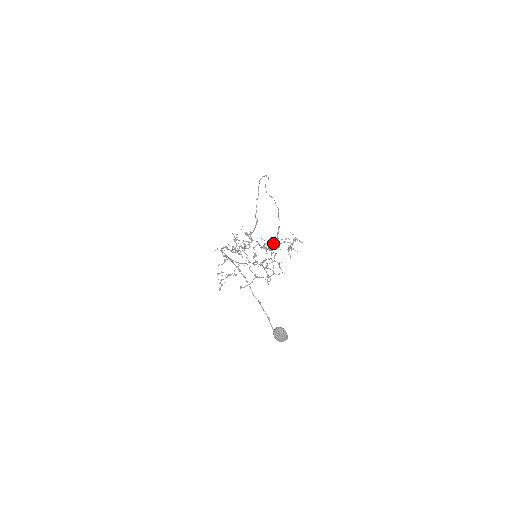
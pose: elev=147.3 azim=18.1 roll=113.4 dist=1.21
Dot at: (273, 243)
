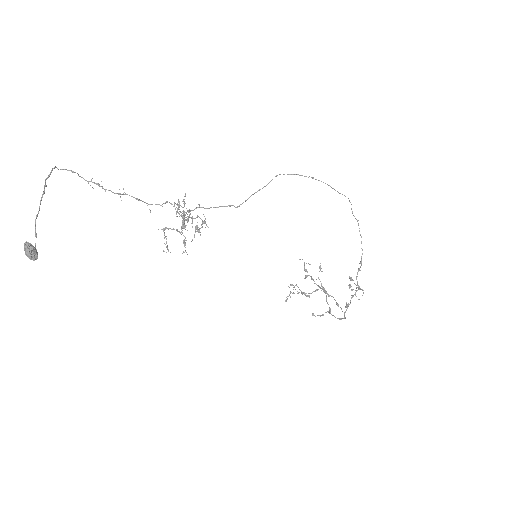
Dot at: (350, 279)
